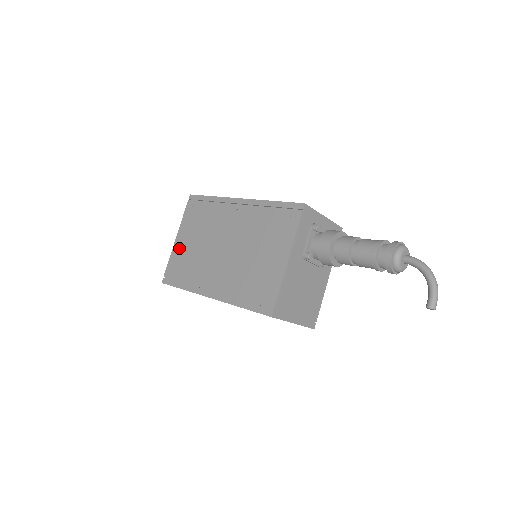
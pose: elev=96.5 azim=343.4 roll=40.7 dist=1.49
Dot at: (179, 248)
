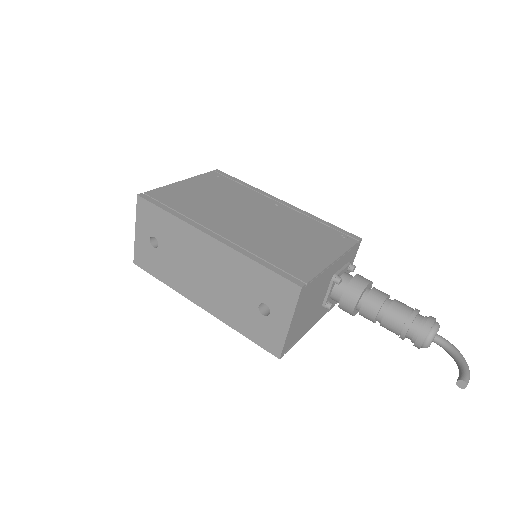
Dot at: (182, 188)
